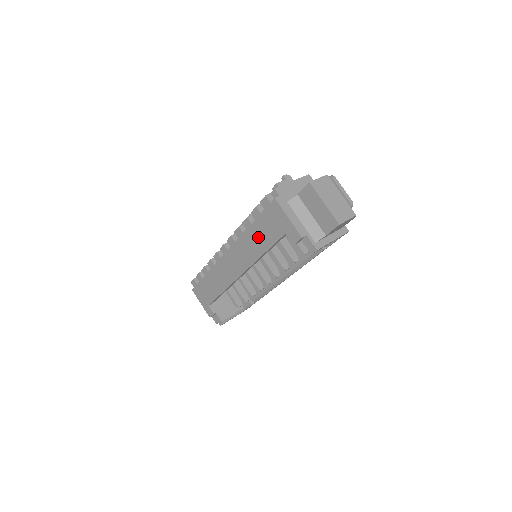
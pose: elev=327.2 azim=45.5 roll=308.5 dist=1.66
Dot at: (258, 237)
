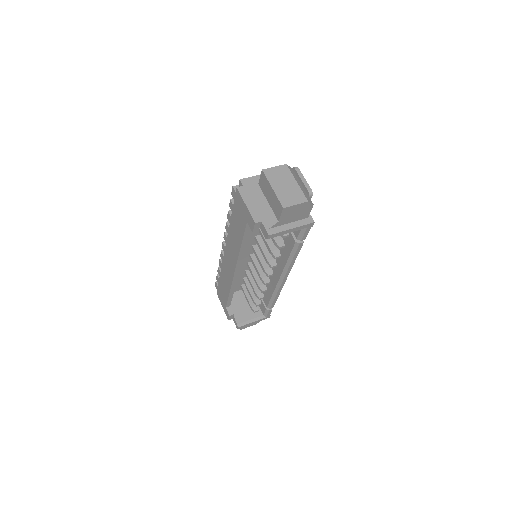
Dot at: (236, 229)
